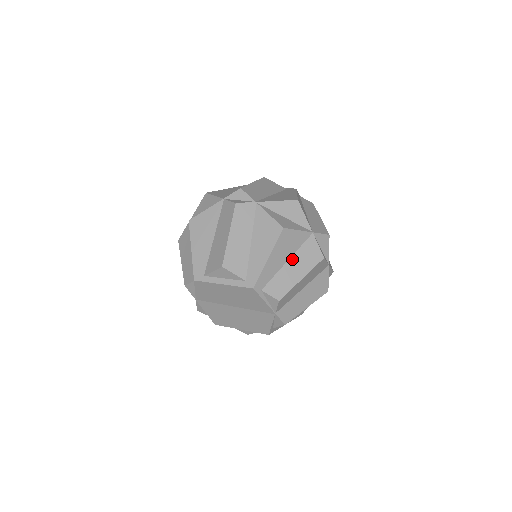
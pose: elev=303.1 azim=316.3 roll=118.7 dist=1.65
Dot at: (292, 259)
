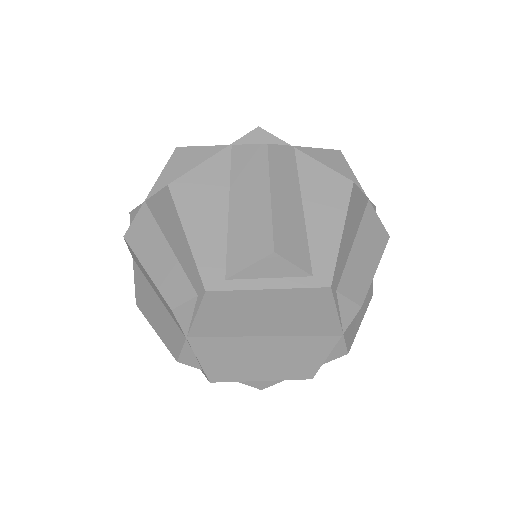
Dot at: (358, 238)
